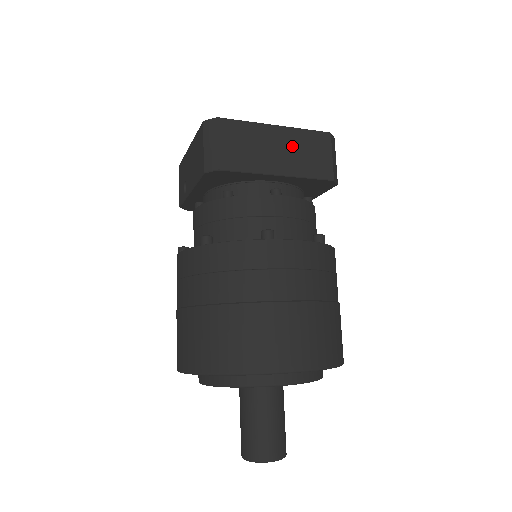
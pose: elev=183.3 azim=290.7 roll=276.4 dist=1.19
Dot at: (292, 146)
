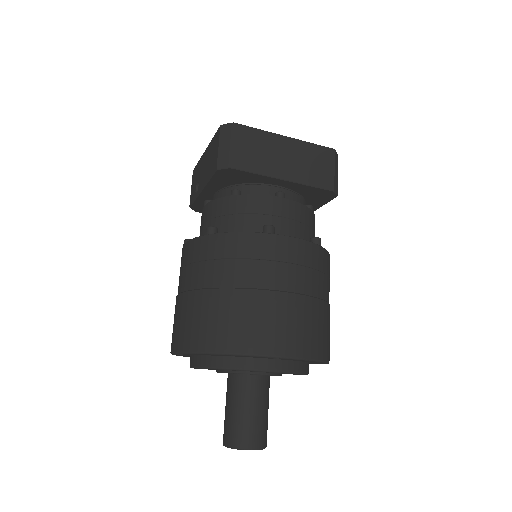
Dot at: (298, 156)
